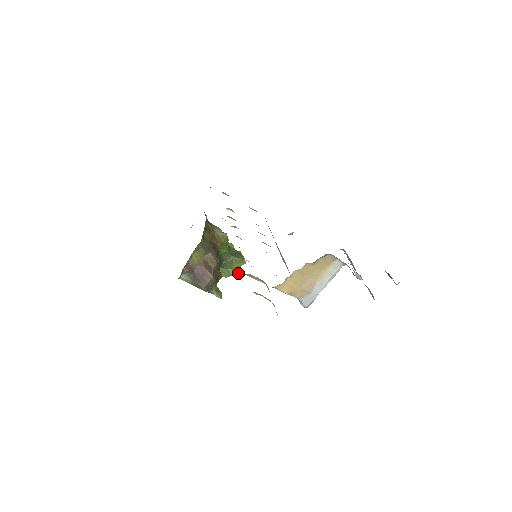
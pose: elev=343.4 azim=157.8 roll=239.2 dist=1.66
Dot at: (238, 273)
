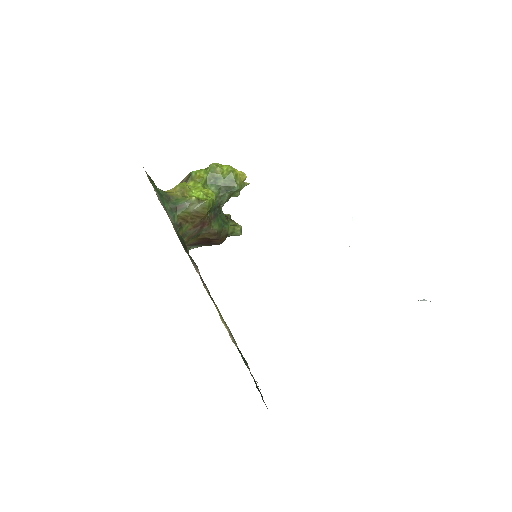
Dot at: (243, 187)
